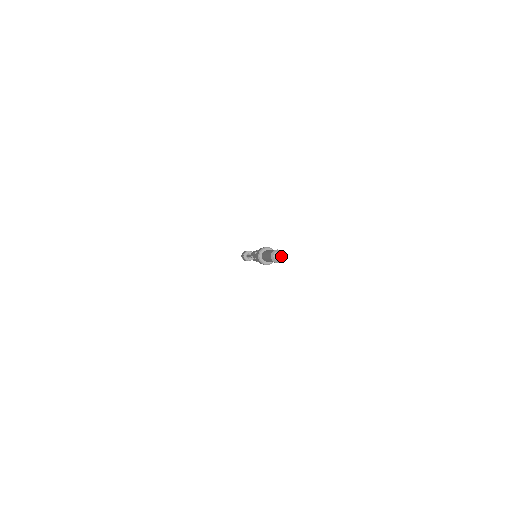
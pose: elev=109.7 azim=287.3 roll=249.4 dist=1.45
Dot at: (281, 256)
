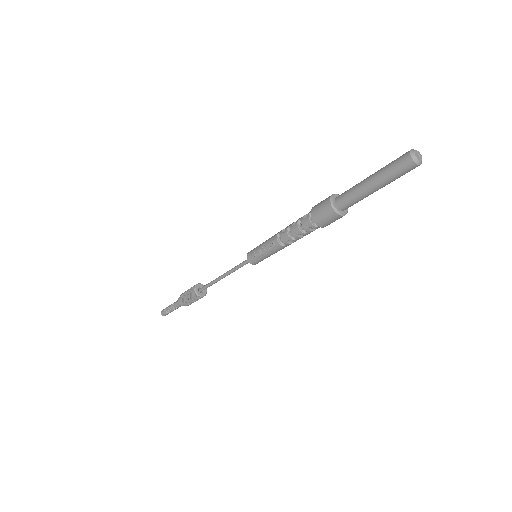
Dot at: (421, 156)
